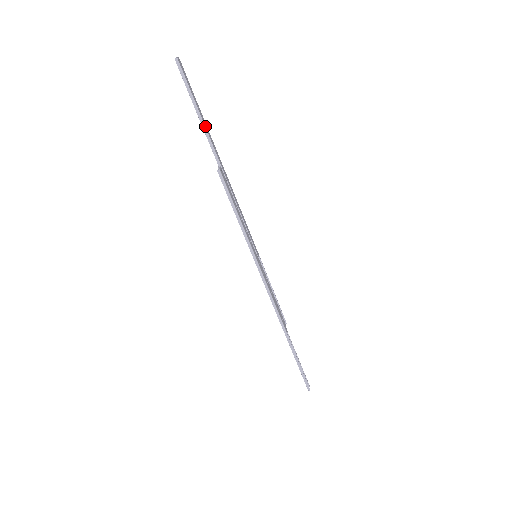
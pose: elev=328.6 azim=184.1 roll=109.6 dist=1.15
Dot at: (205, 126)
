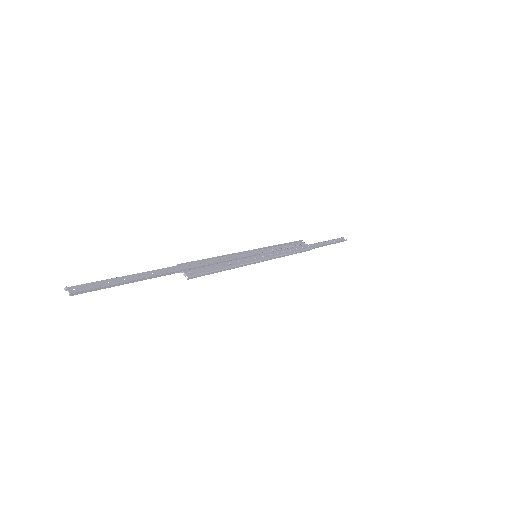
Dot at: (144, 277)
